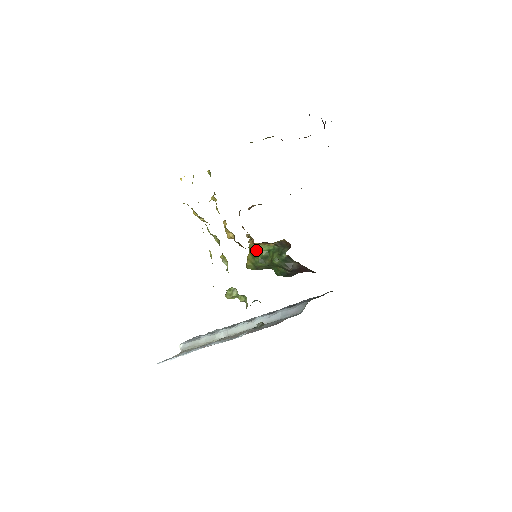
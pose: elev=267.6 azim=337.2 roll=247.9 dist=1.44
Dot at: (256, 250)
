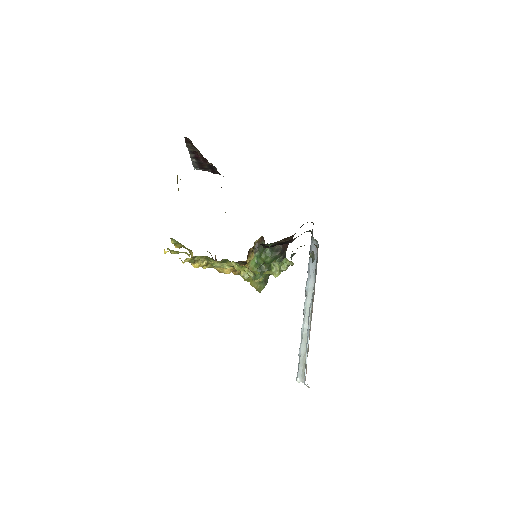
Dot at: occluded
